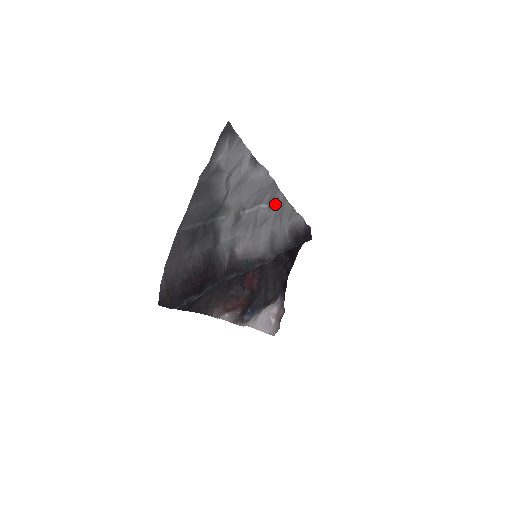
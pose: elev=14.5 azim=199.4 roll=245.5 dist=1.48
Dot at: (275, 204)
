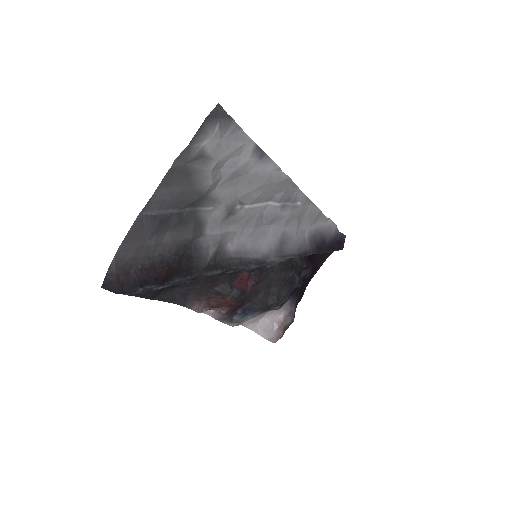
Dot at: (292, 204)
